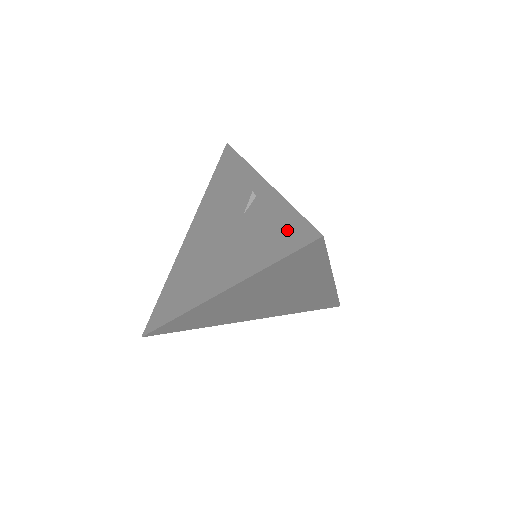
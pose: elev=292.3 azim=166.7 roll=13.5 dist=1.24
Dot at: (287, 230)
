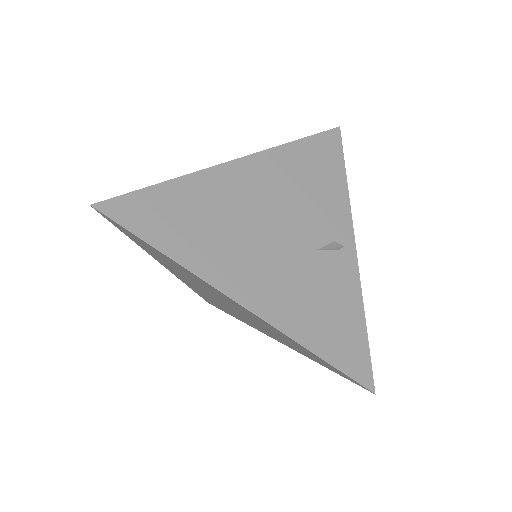
Dot at: (350, 340)
